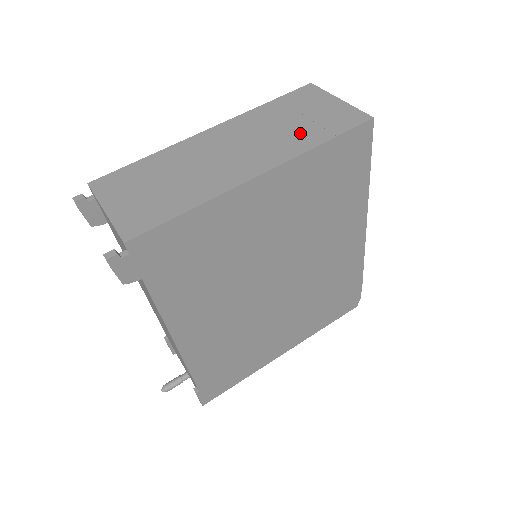
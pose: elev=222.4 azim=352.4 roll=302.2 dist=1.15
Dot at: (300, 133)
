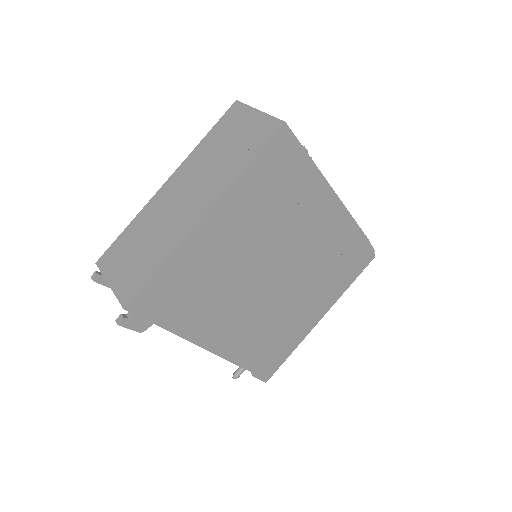
Dot at: (230, 161)
